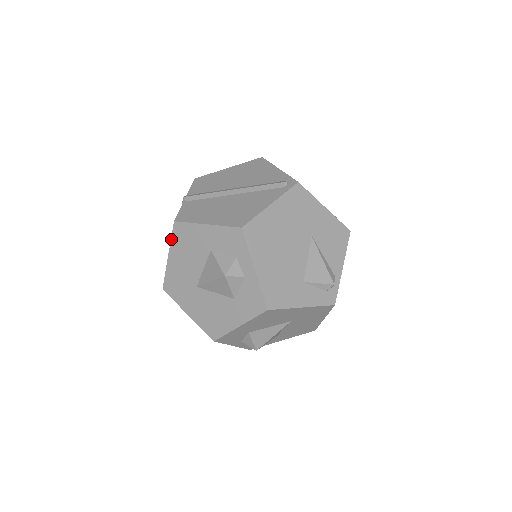
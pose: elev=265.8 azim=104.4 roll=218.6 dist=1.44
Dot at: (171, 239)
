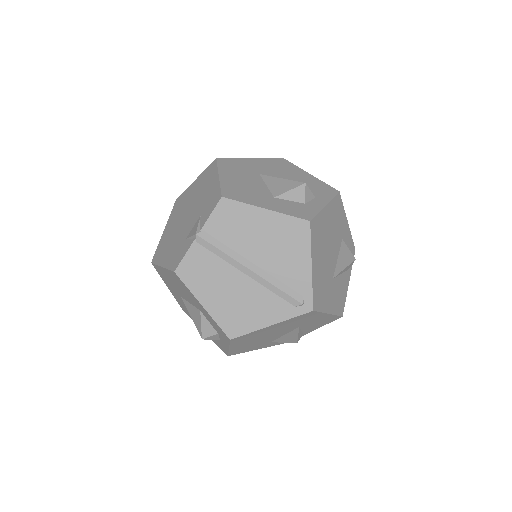
Dot at: (168, 269)
